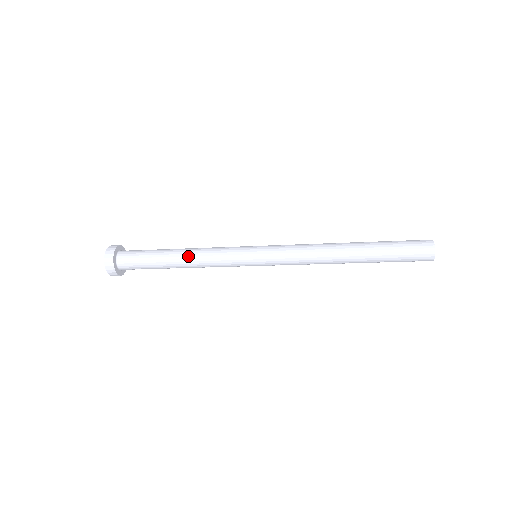
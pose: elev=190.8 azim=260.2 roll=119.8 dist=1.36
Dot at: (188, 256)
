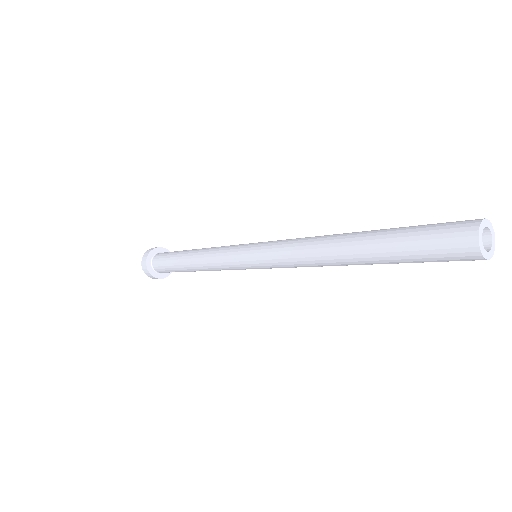
Dot at: (197, 252)
